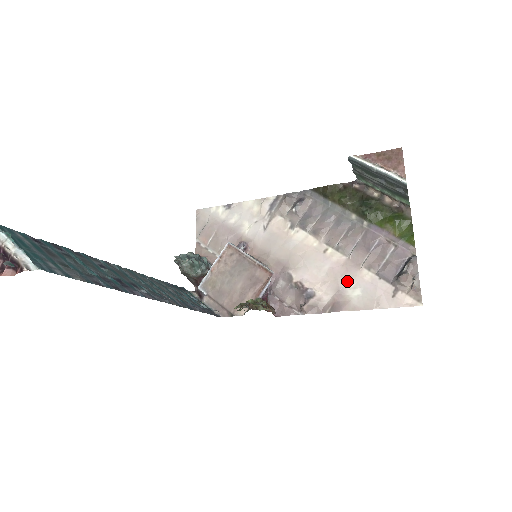
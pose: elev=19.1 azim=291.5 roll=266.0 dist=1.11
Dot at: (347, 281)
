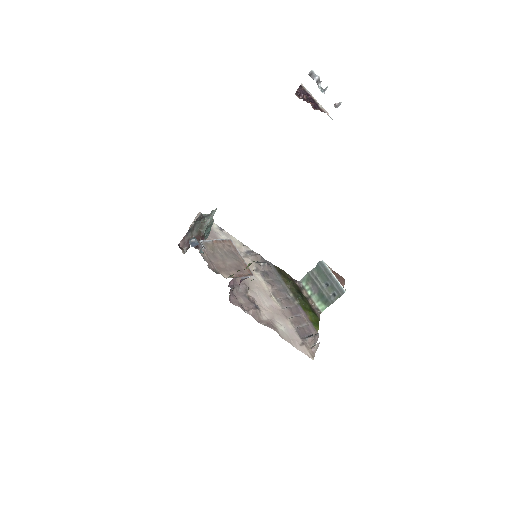
Dot at: (279, 319)
